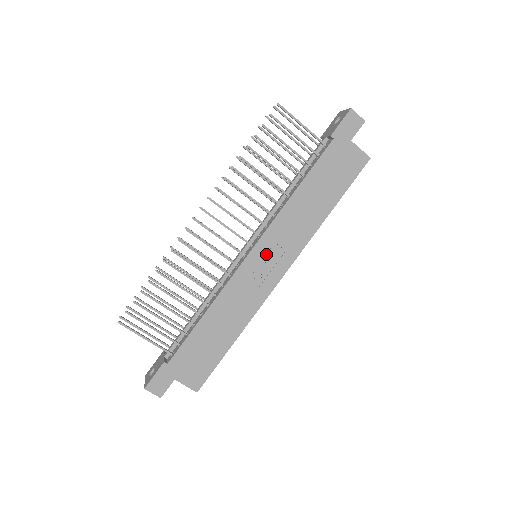
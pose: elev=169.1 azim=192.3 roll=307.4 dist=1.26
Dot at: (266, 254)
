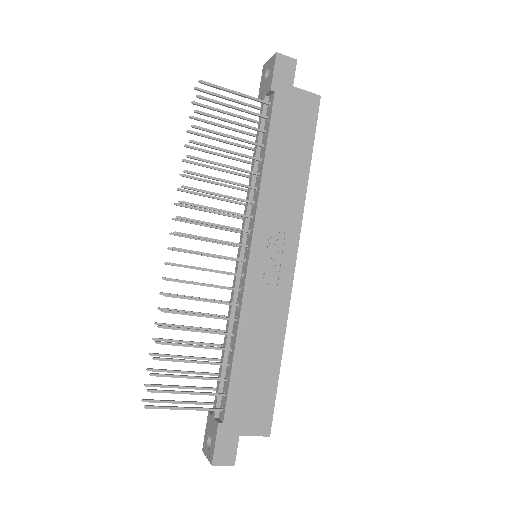
Dot at: (267, 247)
